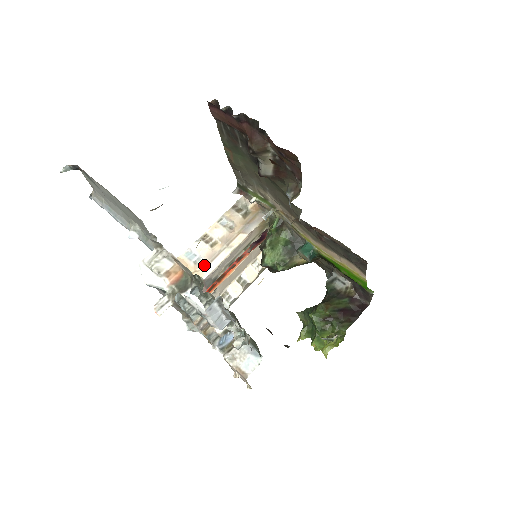
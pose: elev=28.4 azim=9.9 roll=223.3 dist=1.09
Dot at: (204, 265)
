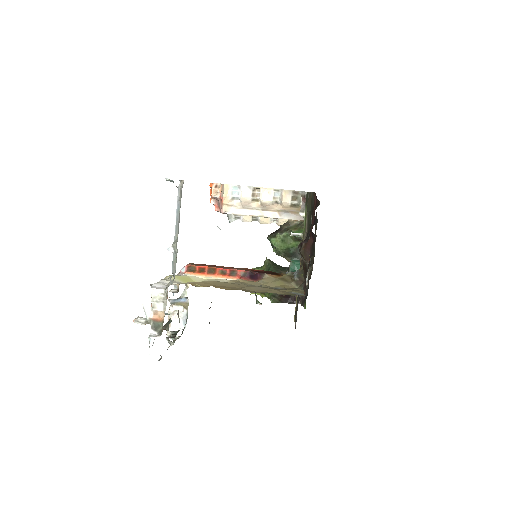
Dot at: (236, 205)
